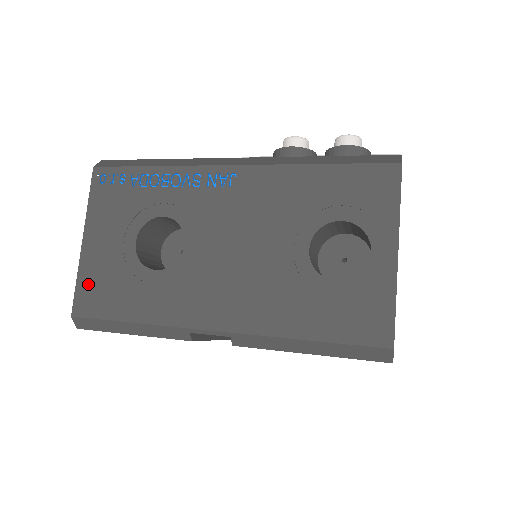
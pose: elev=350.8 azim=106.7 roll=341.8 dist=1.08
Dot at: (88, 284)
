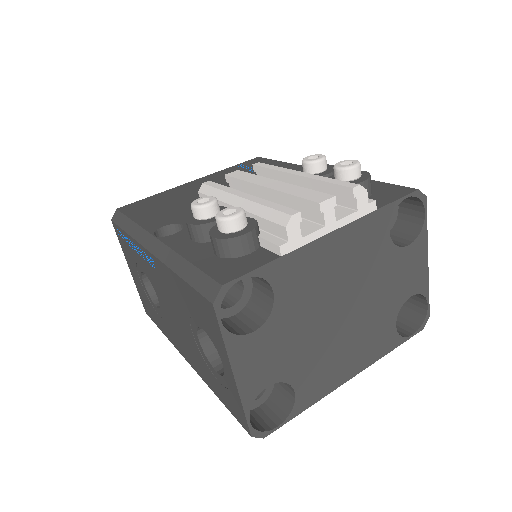
Dot at: (142, 298)
